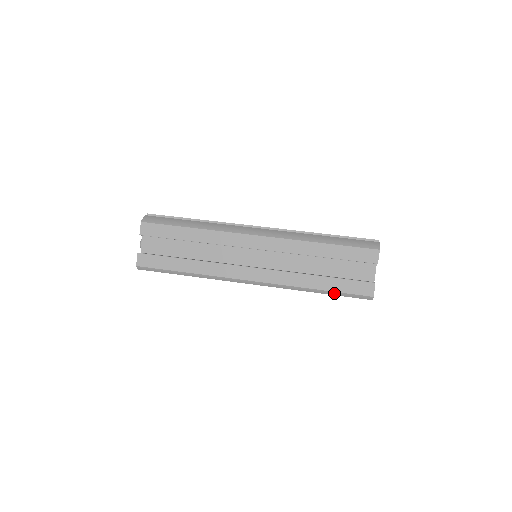
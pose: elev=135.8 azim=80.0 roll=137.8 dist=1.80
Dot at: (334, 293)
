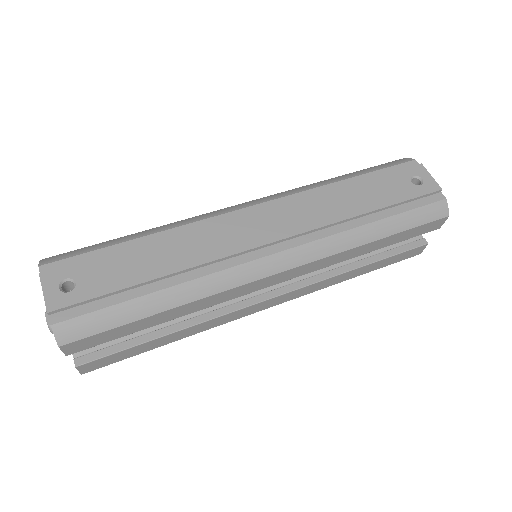
Dot at: (375, 269)
